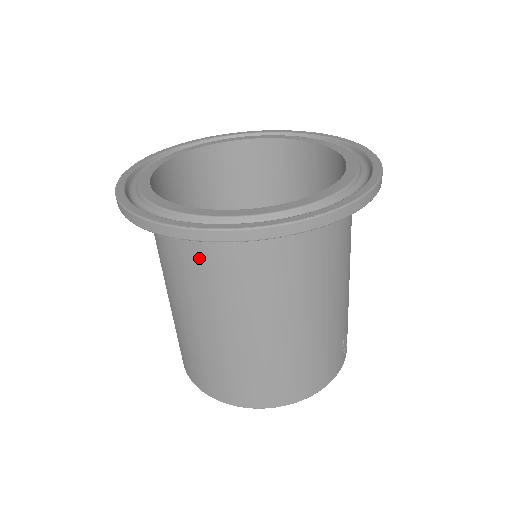
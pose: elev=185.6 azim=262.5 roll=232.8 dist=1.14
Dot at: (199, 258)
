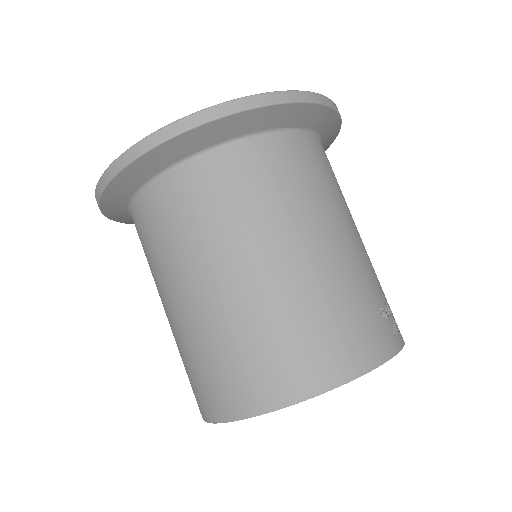
Dot at: (165, 204)
